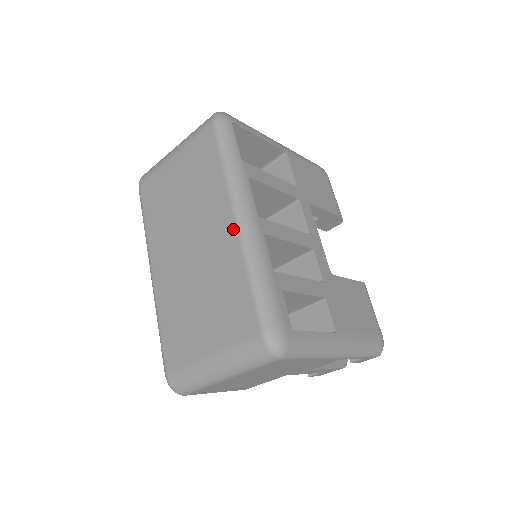
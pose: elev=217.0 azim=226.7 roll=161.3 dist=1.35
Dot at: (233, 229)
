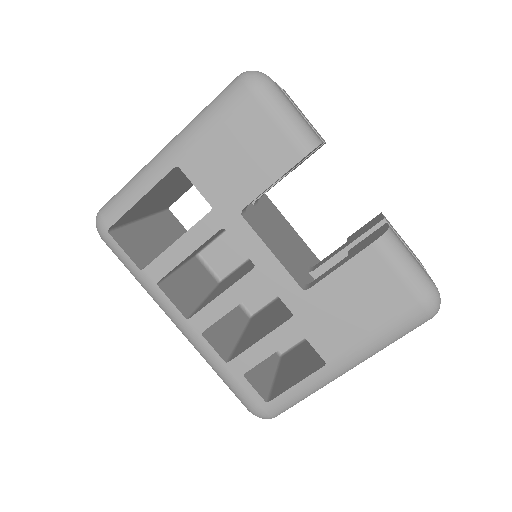
Dot at: occluded
